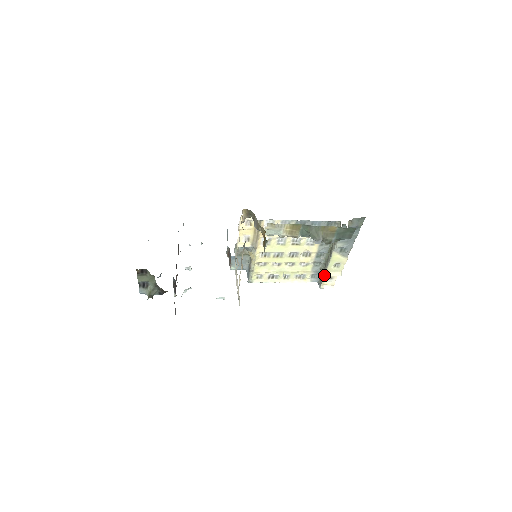
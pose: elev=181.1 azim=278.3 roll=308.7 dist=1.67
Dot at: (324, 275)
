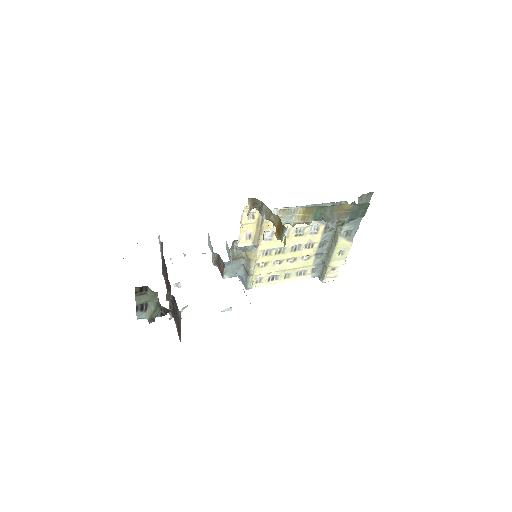
Dot at: (328, 266)
